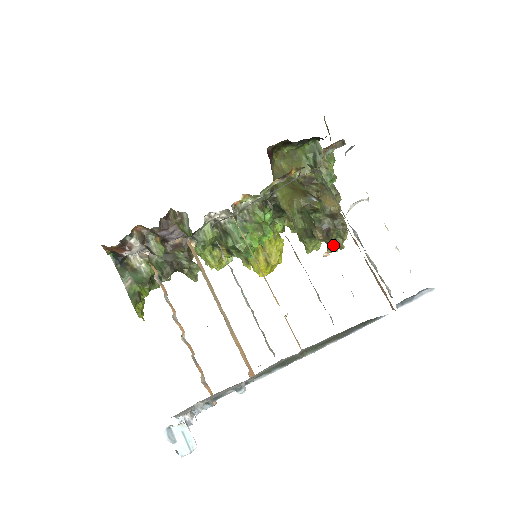
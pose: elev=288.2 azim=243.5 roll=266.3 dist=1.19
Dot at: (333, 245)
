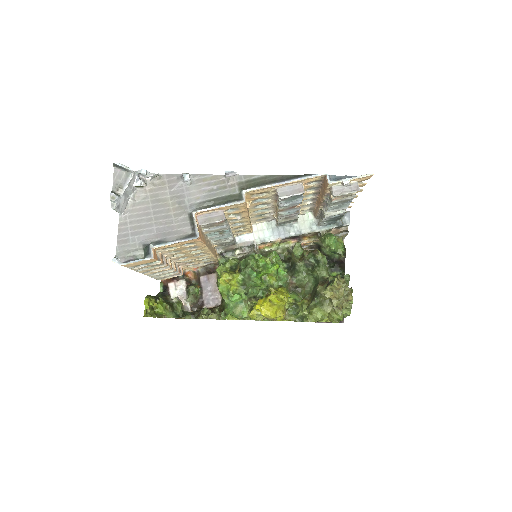
Dot at: (328, 284)
